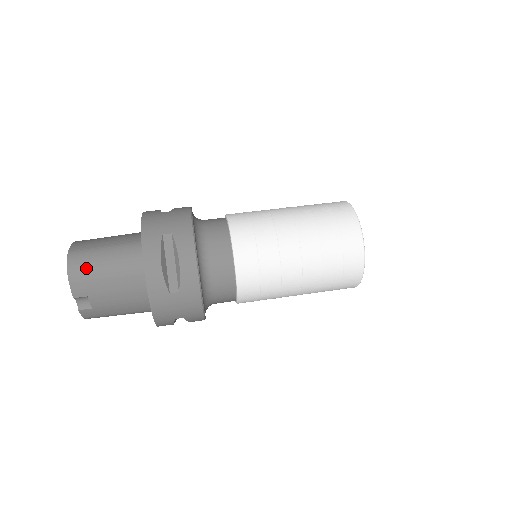
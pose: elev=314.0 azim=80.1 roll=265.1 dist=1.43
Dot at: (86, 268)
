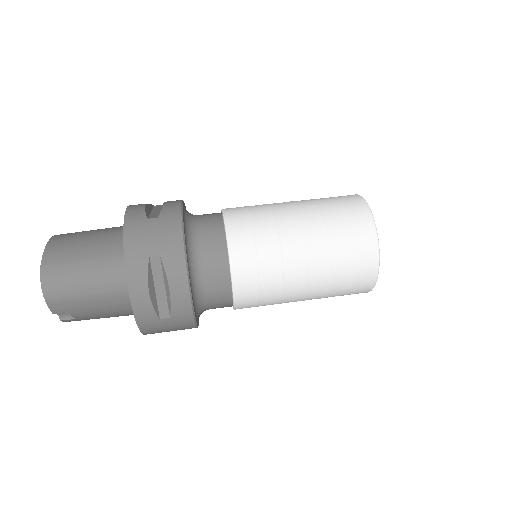
Dot at: (63, 288)
